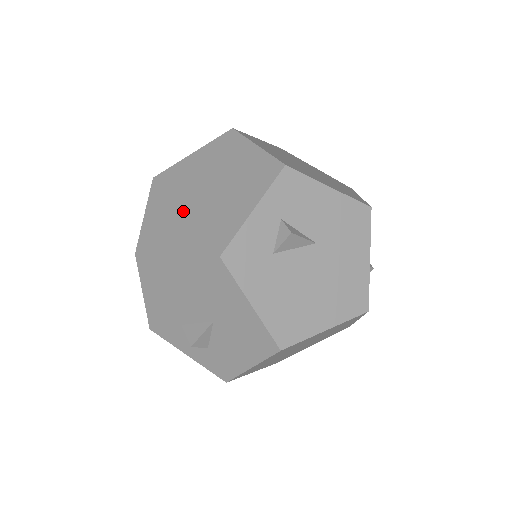
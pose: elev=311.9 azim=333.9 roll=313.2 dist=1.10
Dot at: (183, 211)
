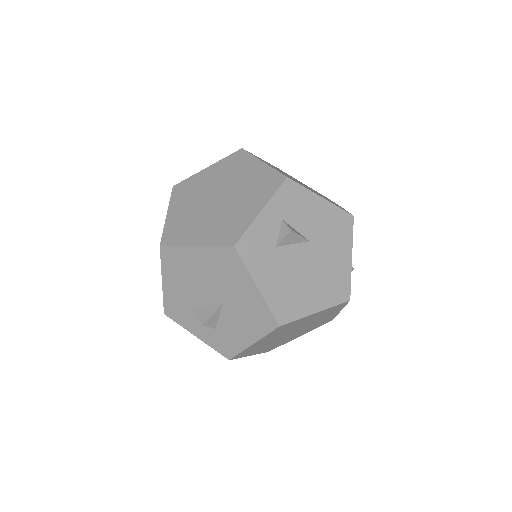
Dot at: (201, 212)
